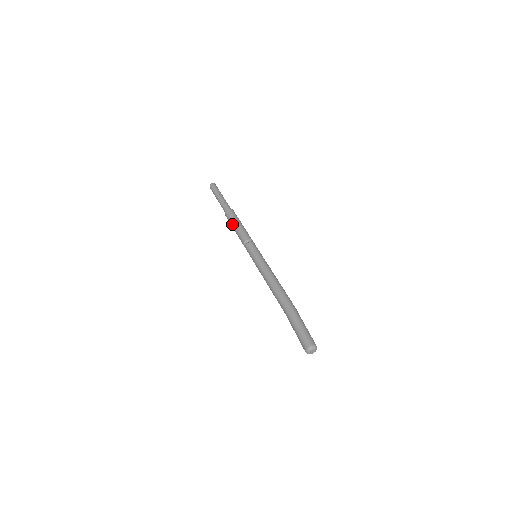
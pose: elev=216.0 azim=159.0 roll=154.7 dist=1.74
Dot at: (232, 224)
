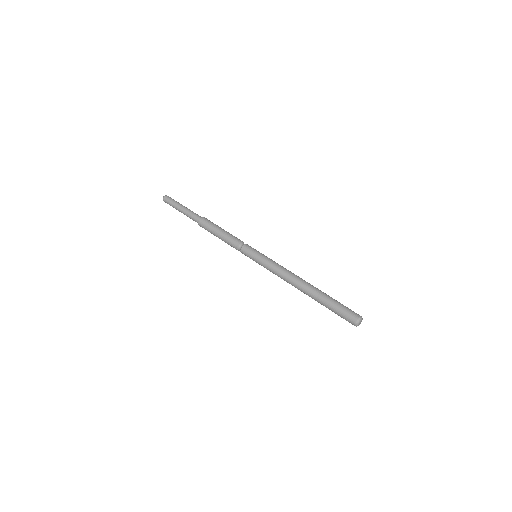
Dot at: (217, 227)
